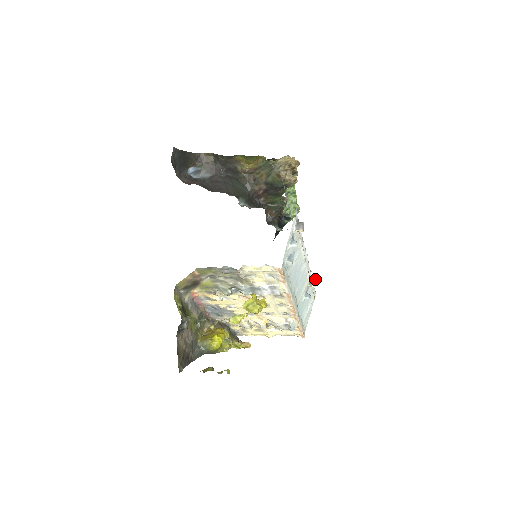
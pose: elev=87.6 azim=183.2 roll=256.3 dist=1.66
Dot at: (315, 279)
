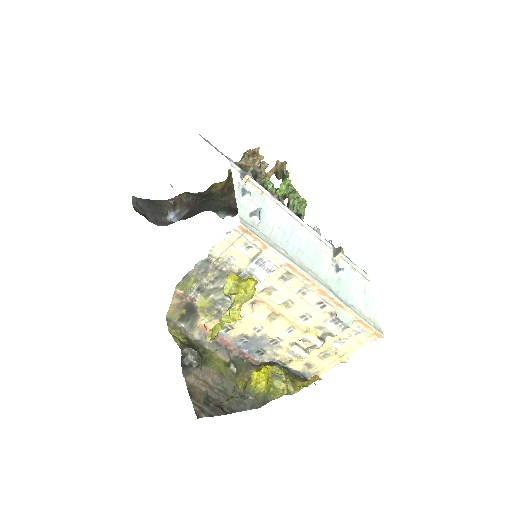
Dot at: (339, 248)
